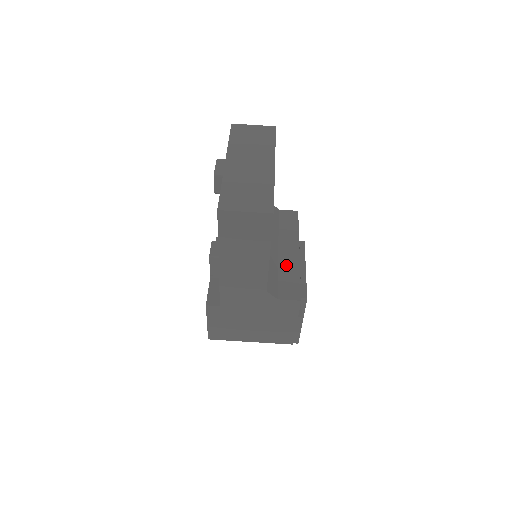
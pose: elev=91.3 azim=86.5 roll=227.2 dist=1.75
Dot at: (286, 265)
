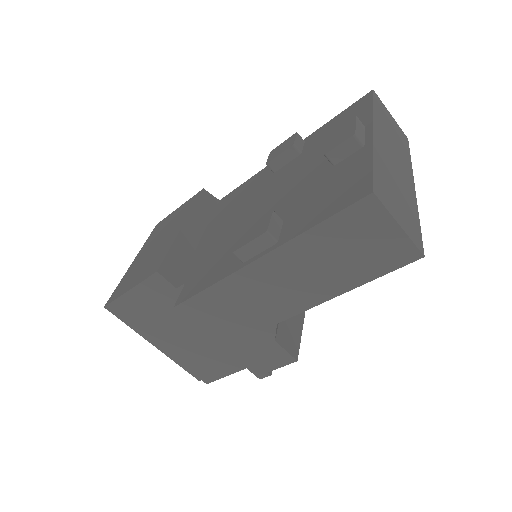
Dot at: occluded
